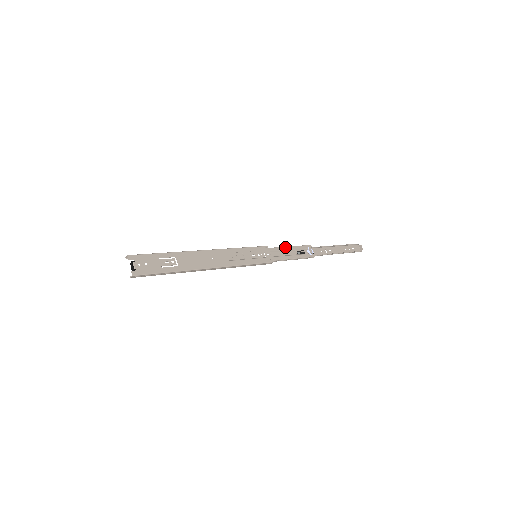
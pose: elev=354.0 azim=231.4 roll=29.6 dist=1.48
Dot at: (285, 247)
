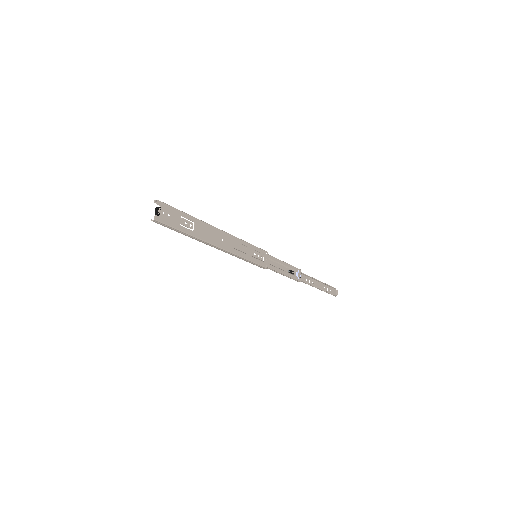
Dot at: (281, 261)
